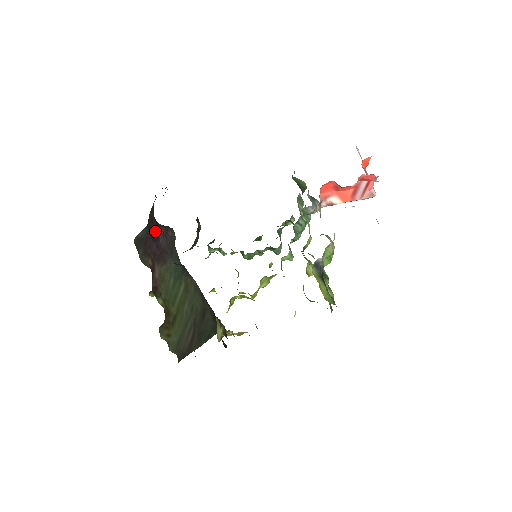
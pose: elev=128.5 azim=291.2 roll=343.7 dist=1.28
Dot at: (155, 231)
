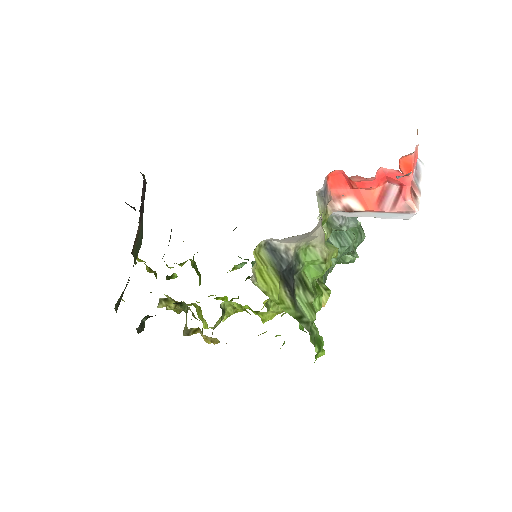
Dot at: occluded
